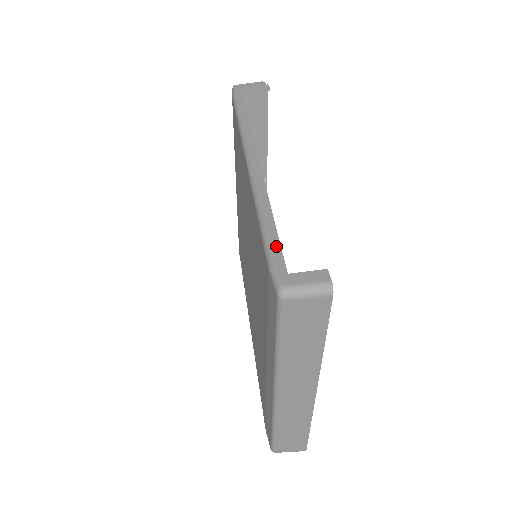
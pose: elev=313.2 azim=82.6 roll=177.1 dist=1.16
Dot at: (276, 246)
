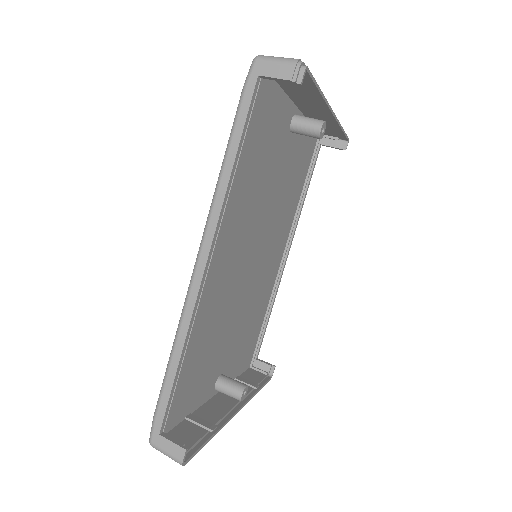
Dot at: (164, 402)
